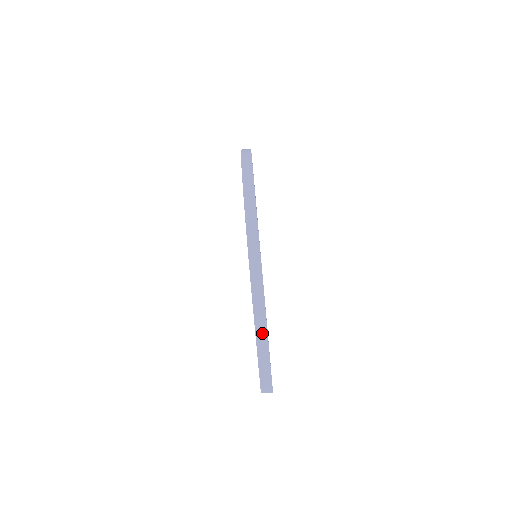
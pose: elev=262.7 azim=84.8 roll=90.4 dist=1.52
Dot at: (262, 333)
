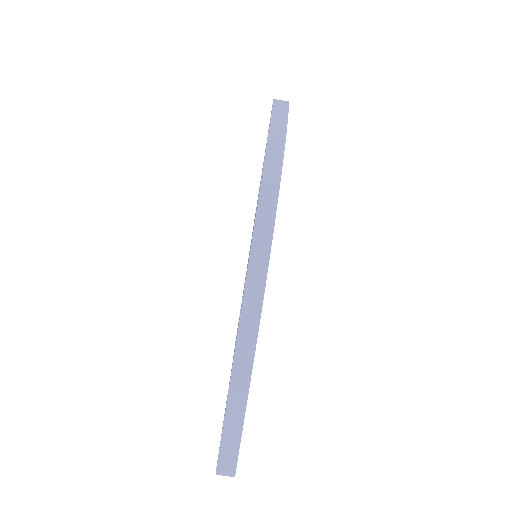
Dot at: (241, 381)
